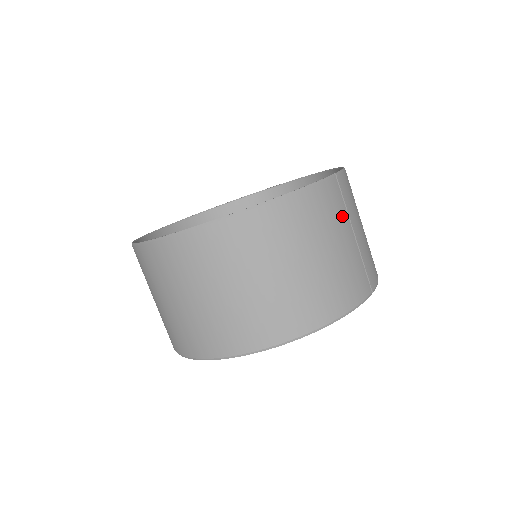
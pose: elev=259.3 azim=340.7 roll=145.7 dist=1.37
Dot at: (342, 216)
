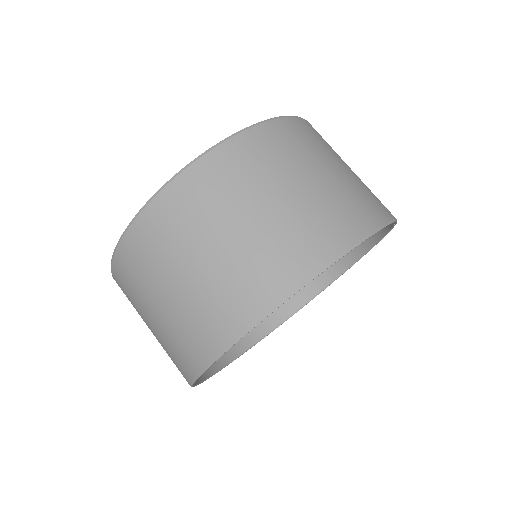
Dot at: occluded
